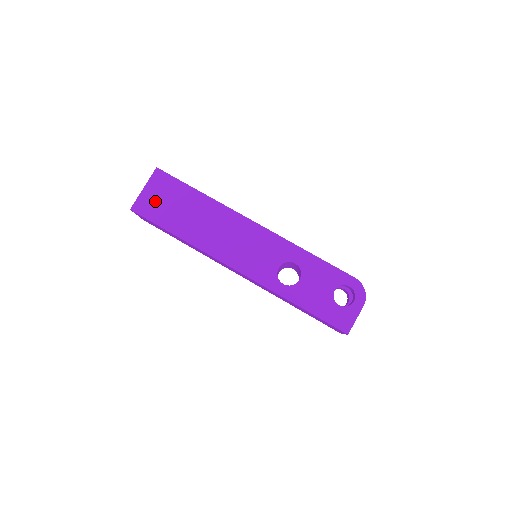
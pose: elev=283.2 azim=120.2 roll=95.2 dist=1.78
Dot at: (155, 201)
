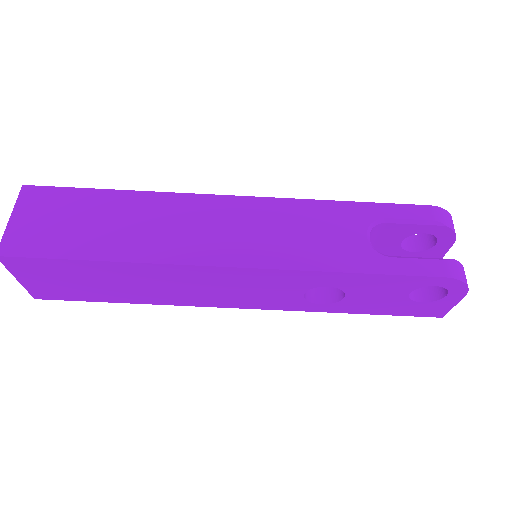
Dot at: (52, 286)
